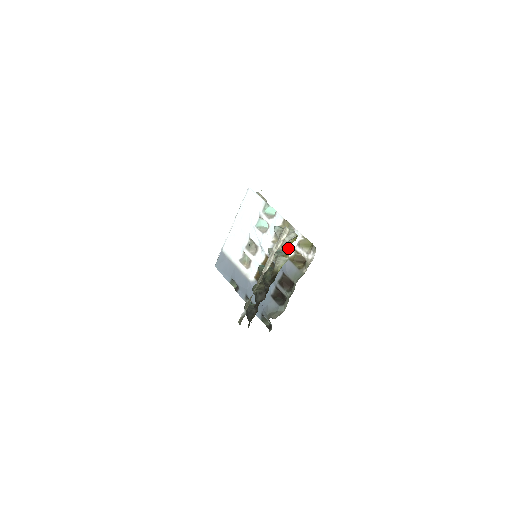
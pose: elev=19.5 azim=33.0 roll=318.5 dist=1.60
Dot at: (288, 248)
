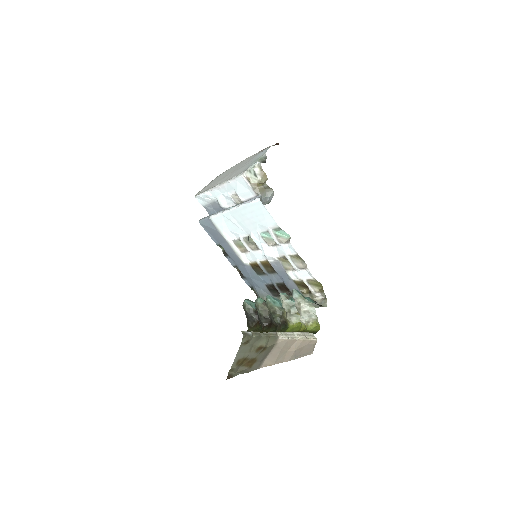
Dot at: (295, 275)
